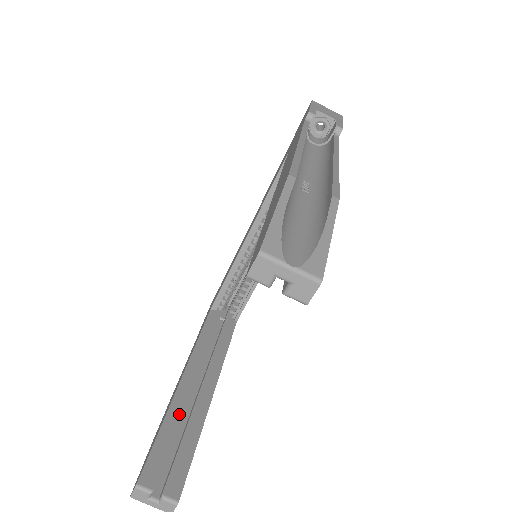
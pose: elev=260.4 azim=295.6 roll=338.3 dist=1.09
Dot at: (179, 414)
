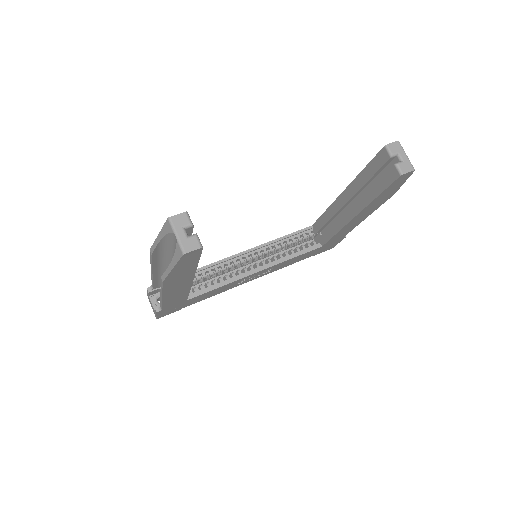
Dot at: occluded
